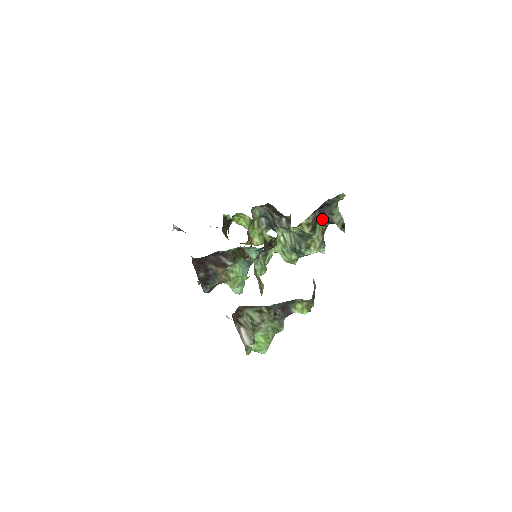
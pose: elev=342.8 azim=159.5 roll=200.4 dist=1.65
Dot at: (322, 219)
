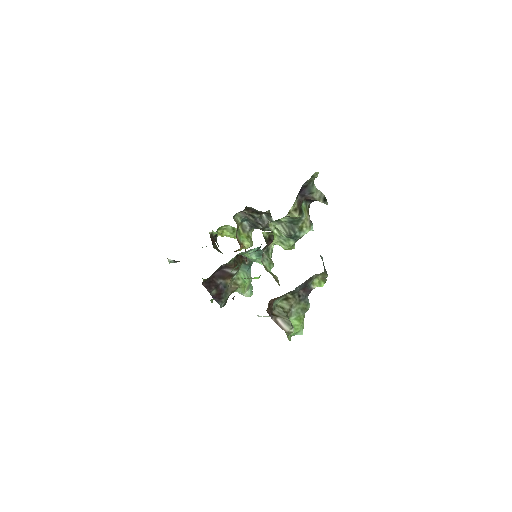
Dot at: (304, 201)
